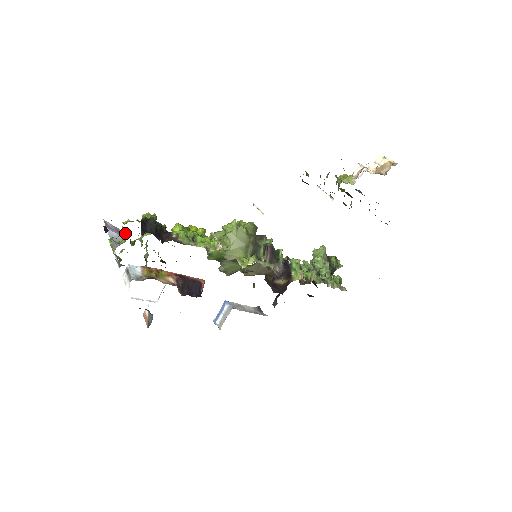
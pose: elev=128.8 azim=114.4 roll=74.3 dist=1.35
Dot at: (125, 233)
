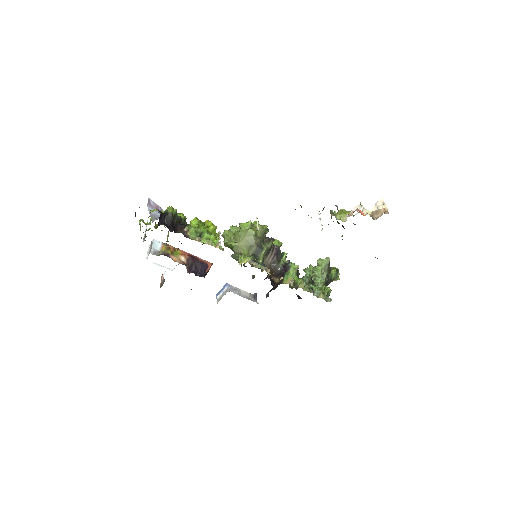
Dot at: (152, 218)
